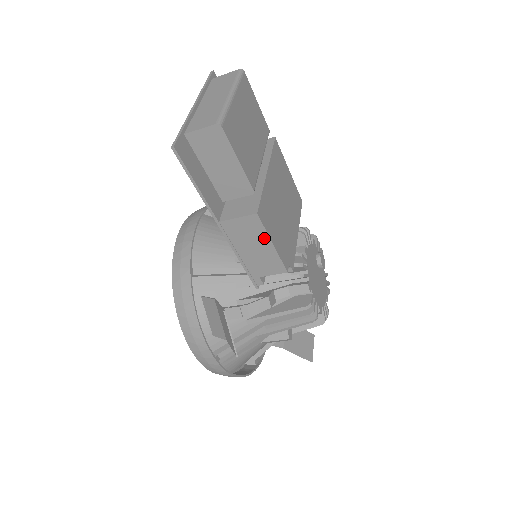
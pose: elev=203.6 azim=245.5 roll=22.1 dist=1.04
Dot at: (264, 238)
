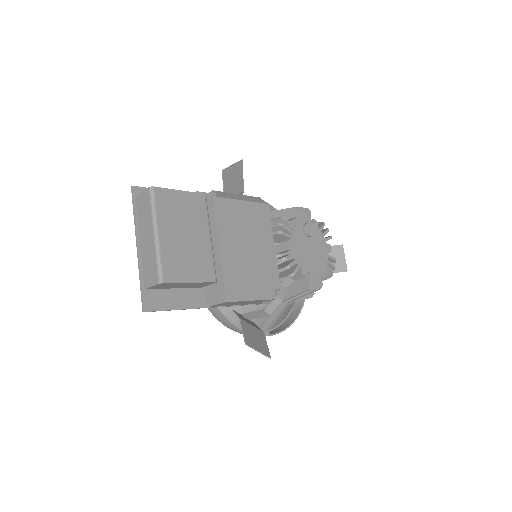
Dot at: occluded
